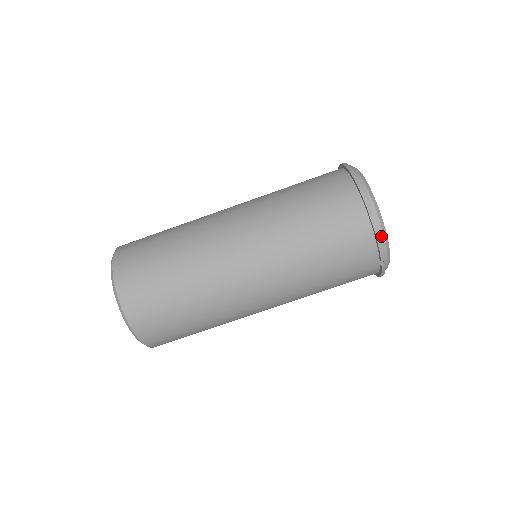
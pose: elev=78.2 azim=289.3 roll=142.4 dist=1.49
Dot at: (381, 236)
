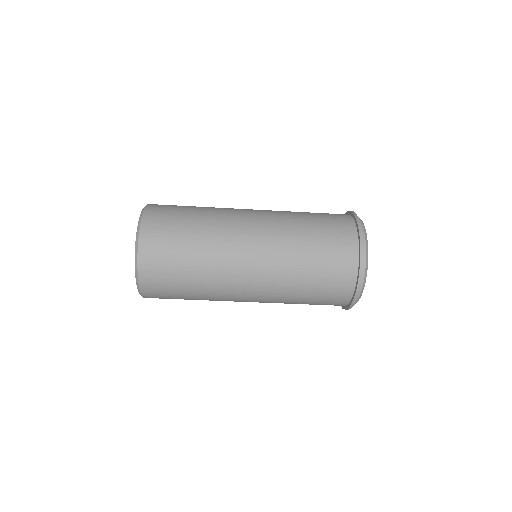
Dot at: occluded
